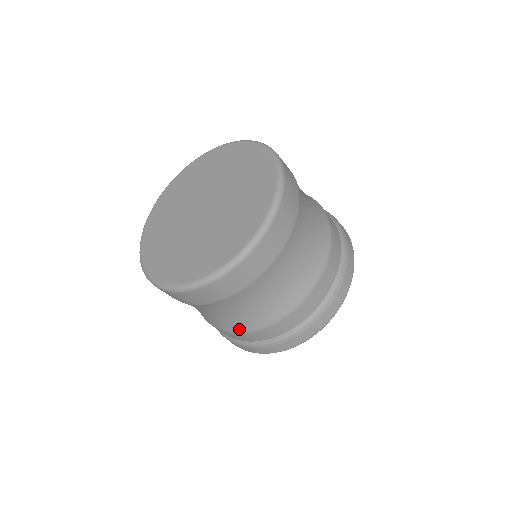
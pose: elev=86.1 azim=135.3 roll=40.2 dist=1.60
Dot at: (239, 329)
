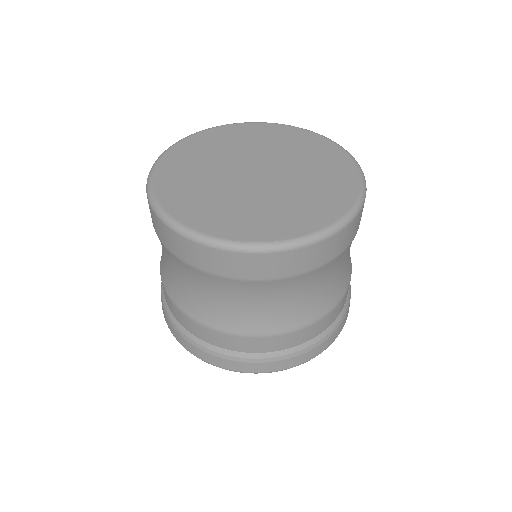
Dot at: (209, 321)
